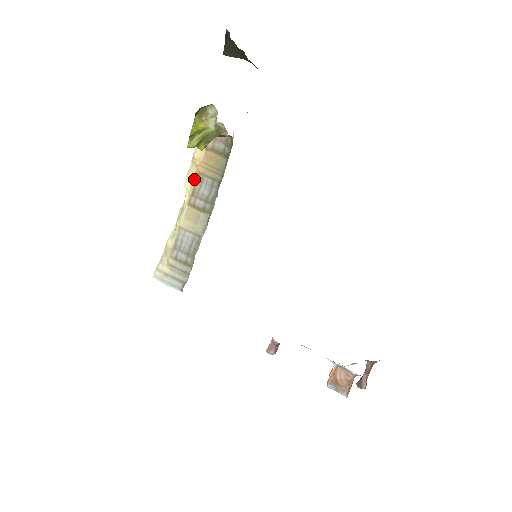
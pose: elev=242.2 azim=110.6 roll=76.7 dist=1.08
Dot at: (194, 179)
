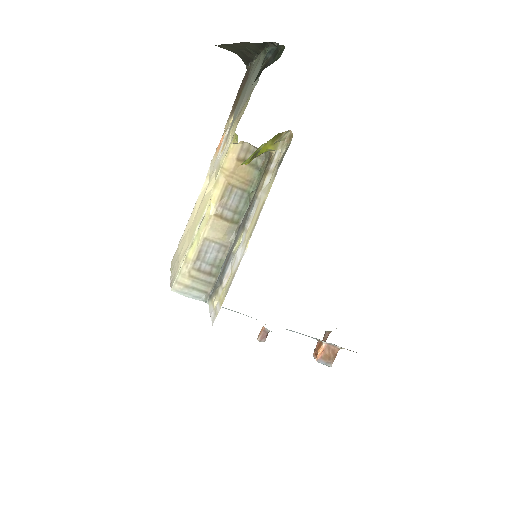
Dot at: (222, 189)
